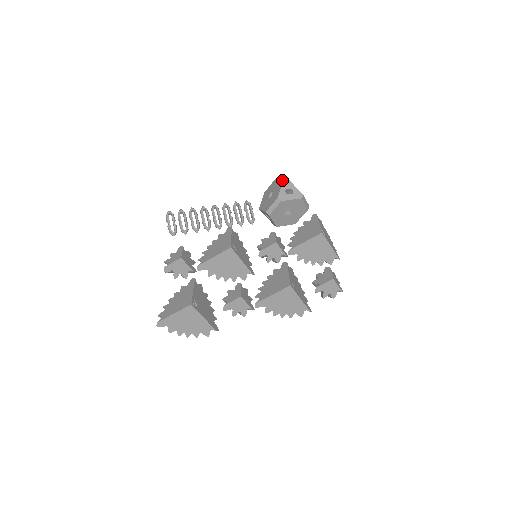
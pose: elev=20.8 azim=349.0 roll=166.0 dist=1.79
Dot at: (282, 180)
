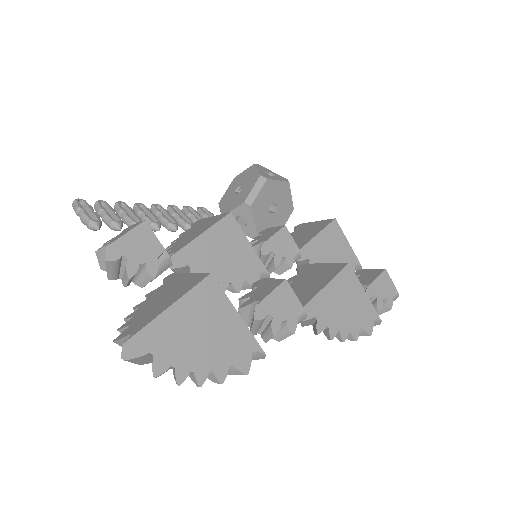
Dot at: (252, 165)
